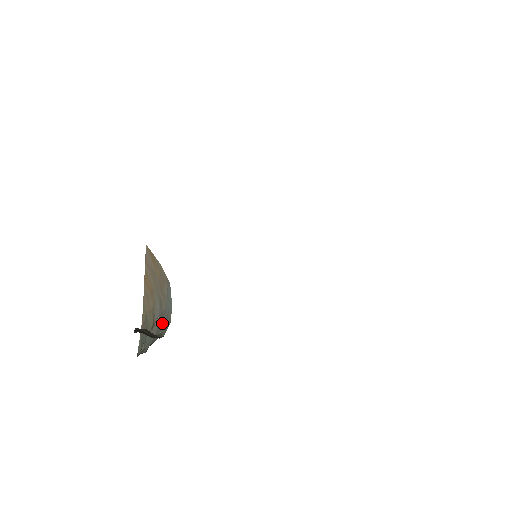
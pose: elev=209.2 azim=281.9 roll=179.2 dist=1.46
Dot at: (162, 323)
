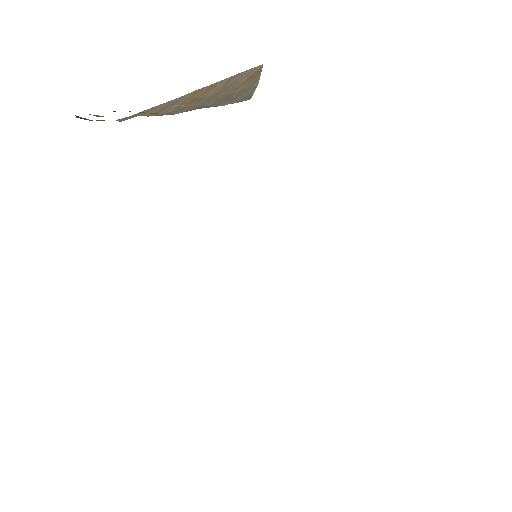
Dot at: occluded
